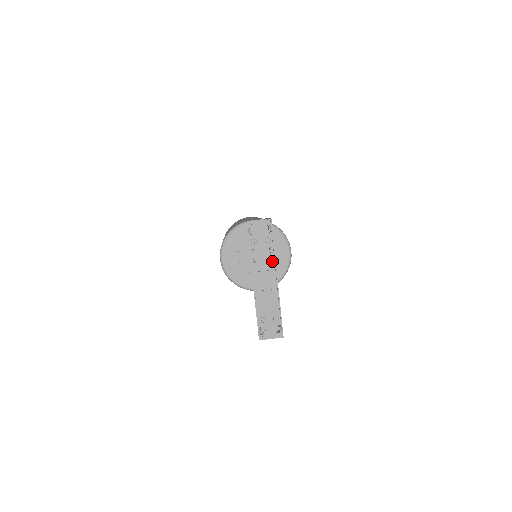
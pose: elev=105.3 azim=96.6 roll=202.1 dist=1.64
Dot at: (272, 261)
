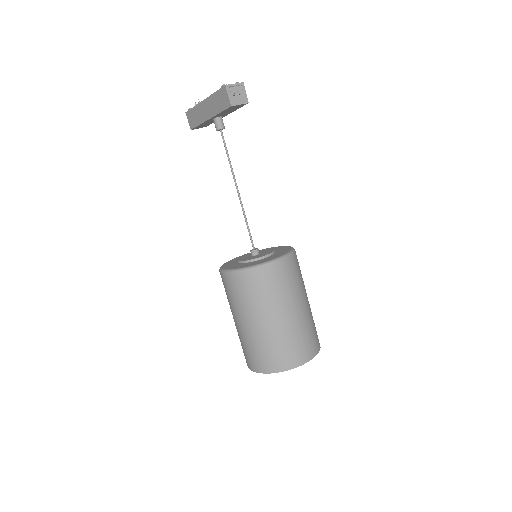
Dot at: occluded
